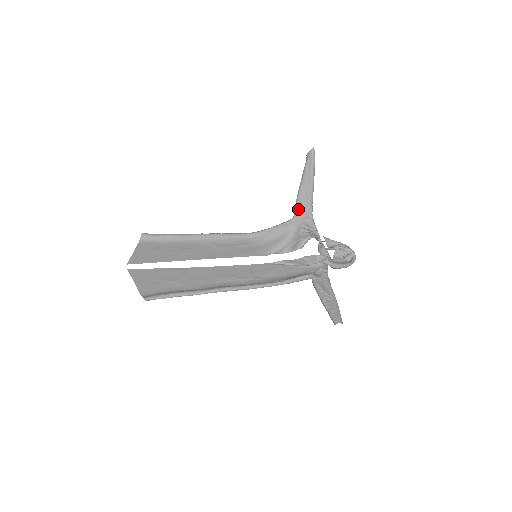
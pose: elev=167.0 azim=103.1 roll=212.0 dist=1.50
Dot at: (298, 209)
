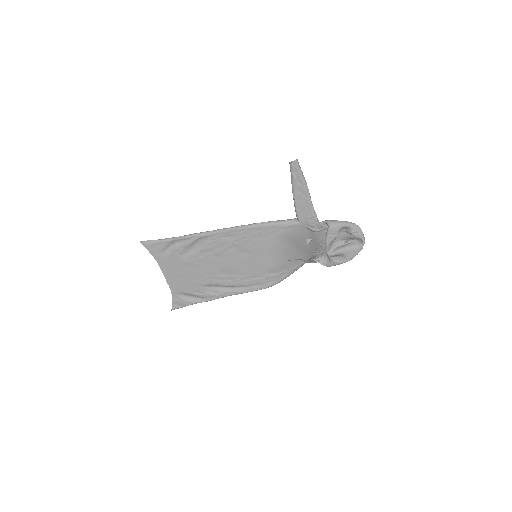
Dot at: occluded
